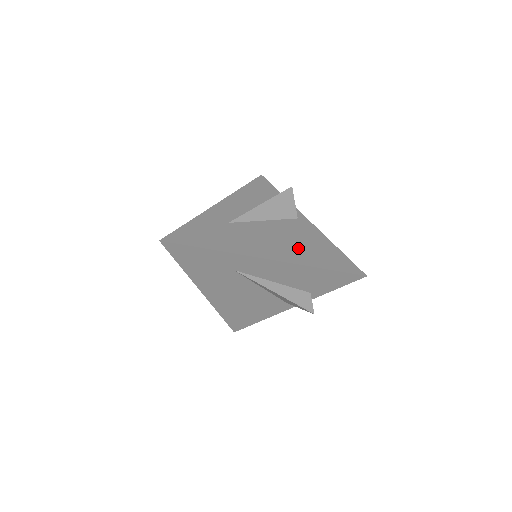
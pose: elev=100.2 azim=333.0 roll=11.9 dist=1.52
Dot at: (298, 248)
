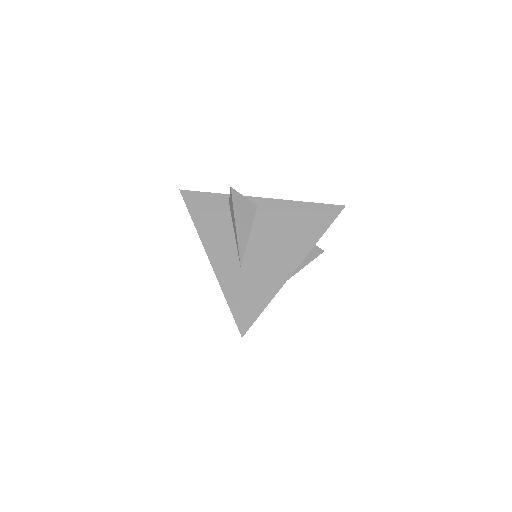
Dot at: (295, 233)
